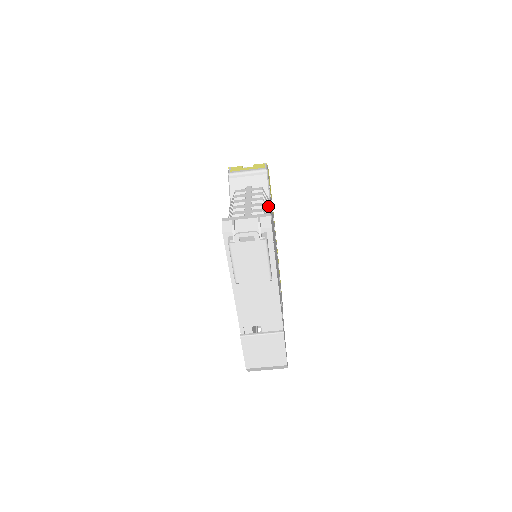
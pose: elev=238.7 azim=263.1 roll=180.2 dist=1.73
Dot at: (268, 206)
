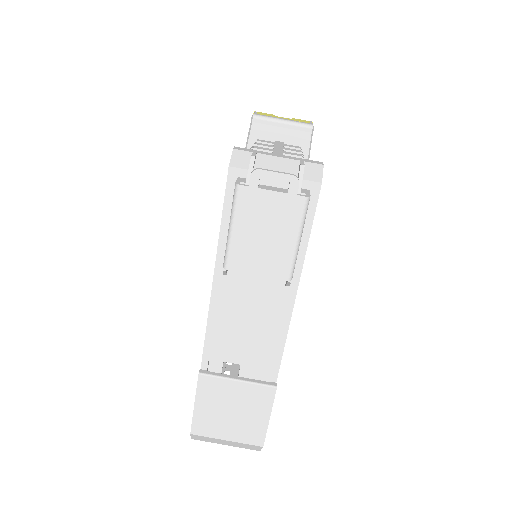
Dot at: occluded
